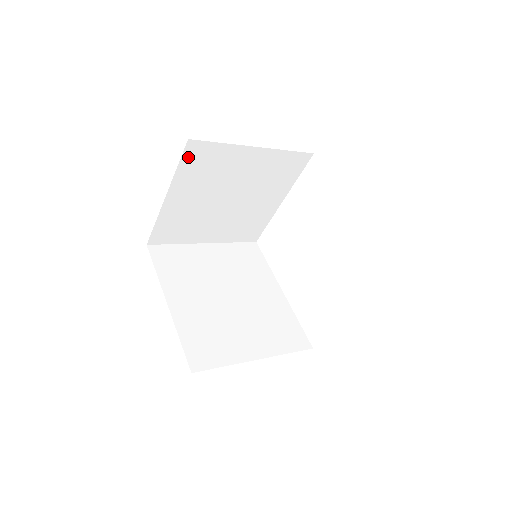
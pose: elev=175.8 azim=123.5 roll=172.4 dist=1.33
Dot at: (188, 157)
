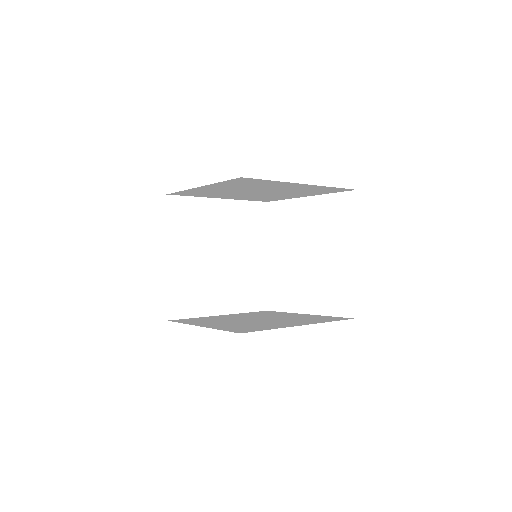
Dot at: (172, 212)
